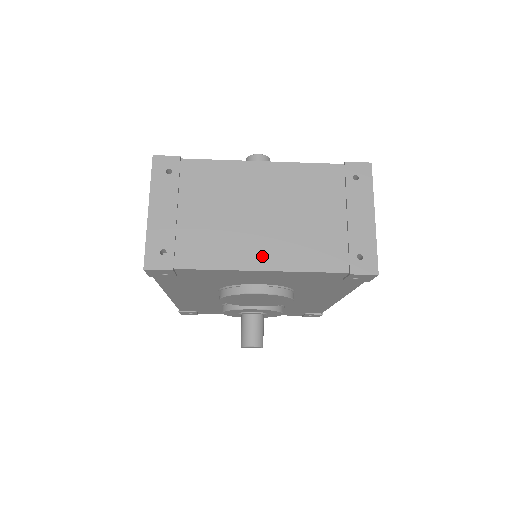
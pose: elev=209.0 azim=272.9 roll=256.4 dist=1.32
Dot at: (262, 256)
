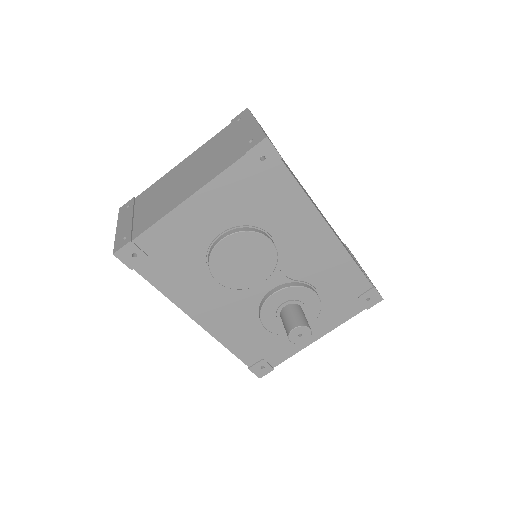
Dot at: (186, 193)
